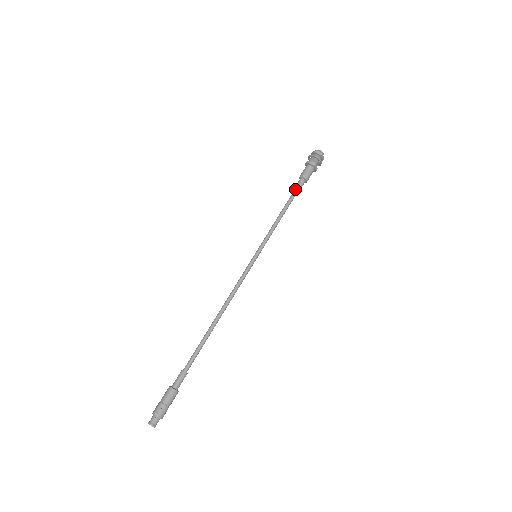
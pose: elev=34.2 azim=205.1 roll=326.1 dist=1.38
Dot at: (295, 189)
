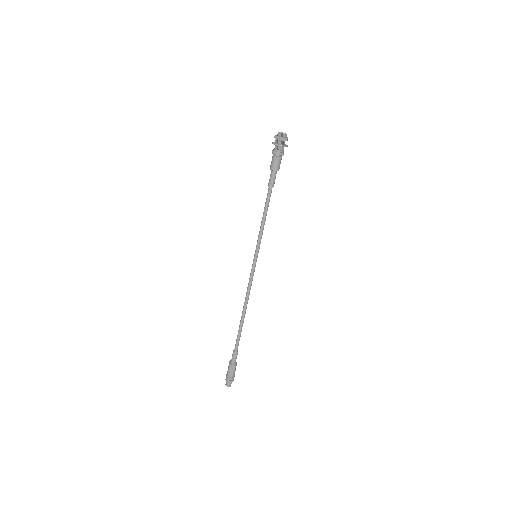
Dot at: (271, 185)
